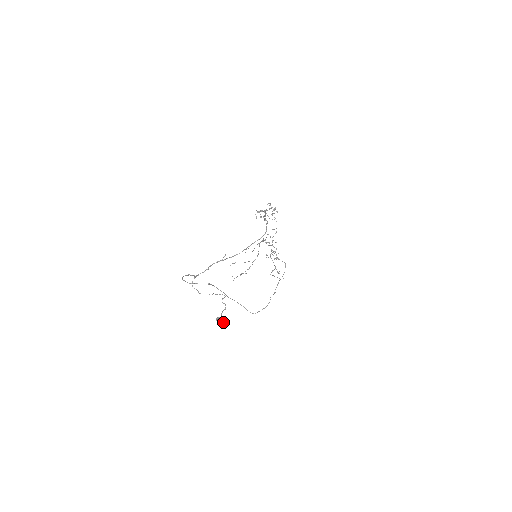
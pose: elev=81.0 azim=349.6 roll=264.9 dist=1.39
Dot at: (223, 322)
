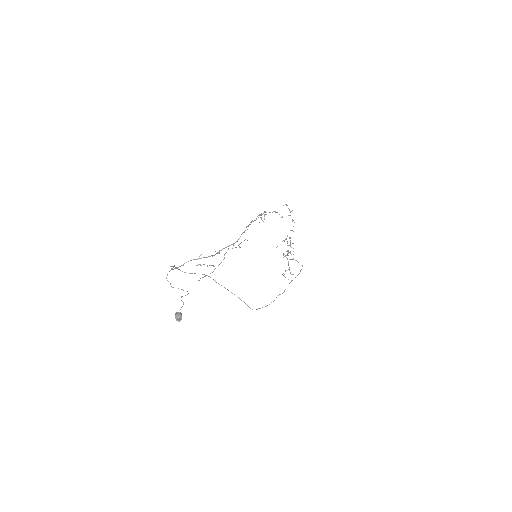
Dot at: (180, 318)
